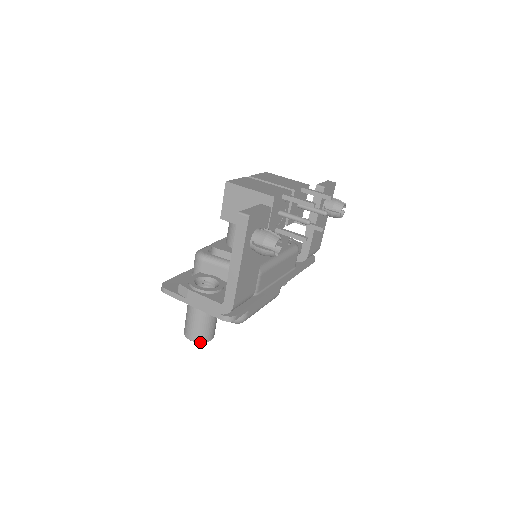
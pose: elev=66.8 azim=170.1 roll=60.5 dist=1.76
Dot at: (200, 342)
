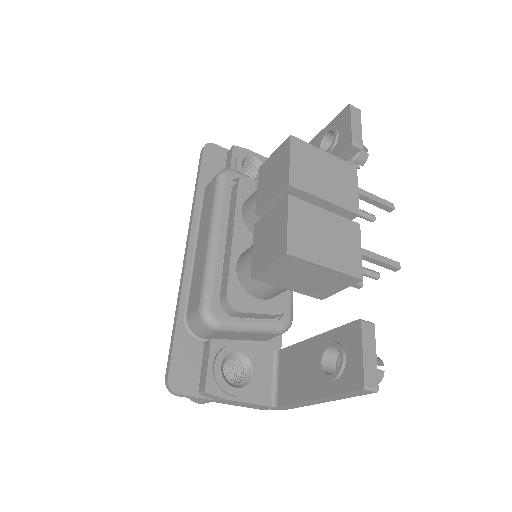
Dot at: occluded
